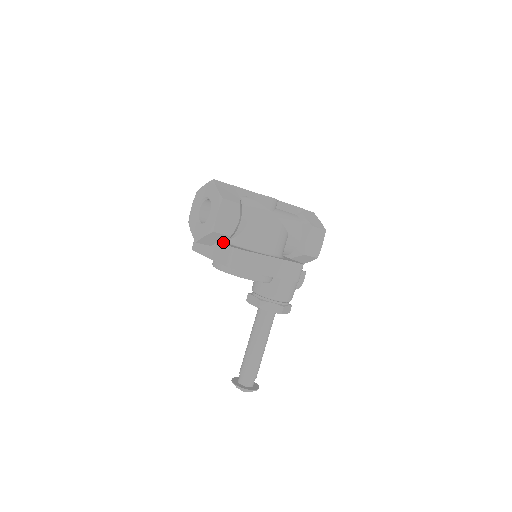
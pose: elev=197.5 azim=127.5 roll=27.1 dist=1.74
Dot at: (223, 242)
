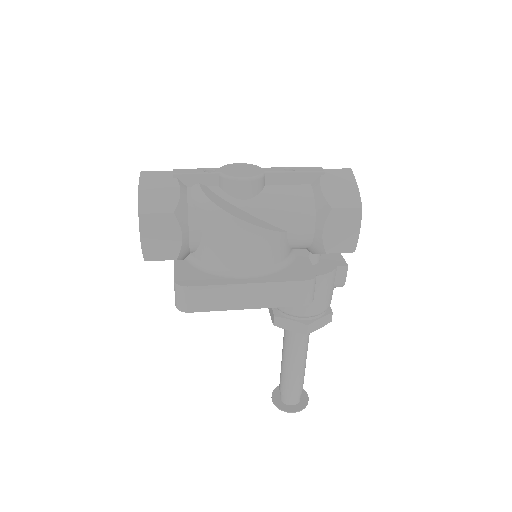
Dot at: occluded
